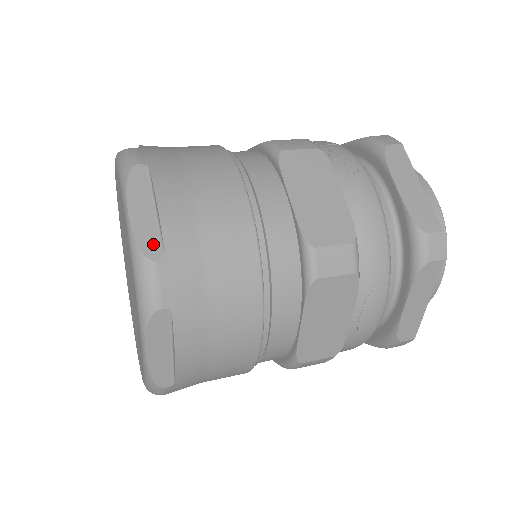
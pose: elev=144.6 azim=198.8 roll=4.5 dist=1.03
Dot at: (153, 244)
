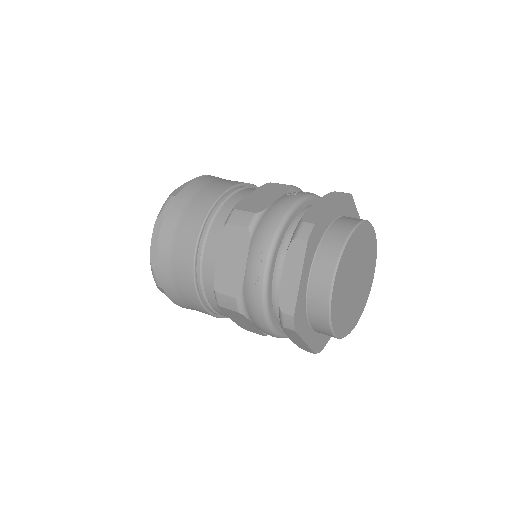
Dot at: (178, 192)
